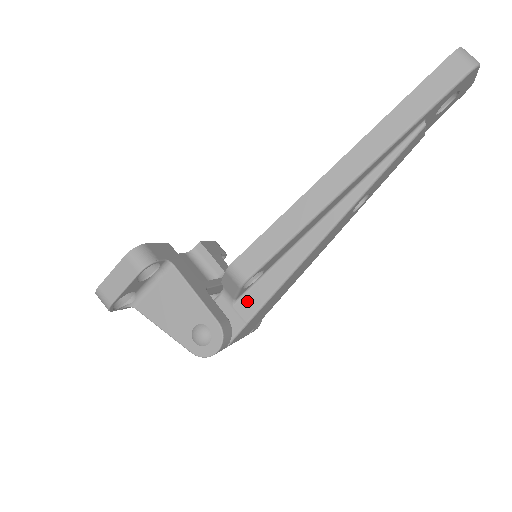
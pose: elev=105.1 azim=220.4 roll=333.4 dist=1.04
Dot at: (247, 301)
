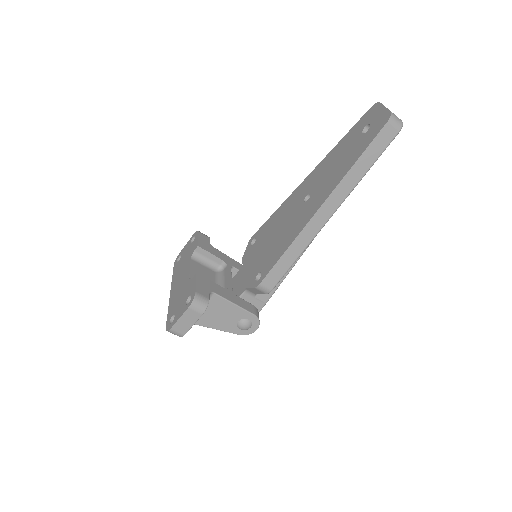
Dot at: occluded
